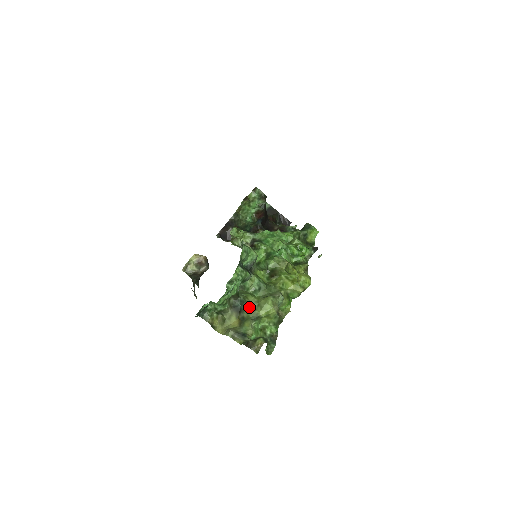
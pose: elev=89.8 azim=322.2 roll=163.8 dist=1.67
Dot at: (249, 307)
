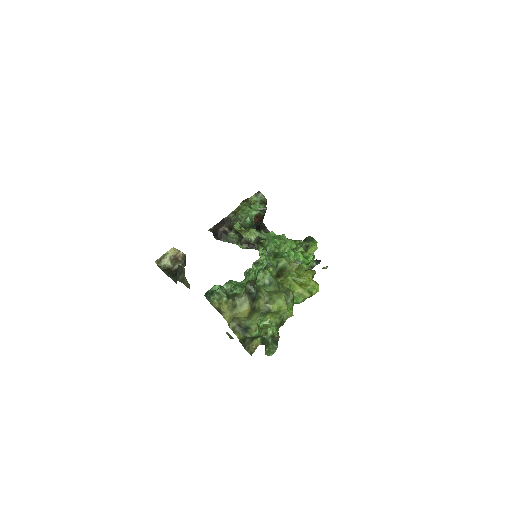
Dot at: (261, 298)
